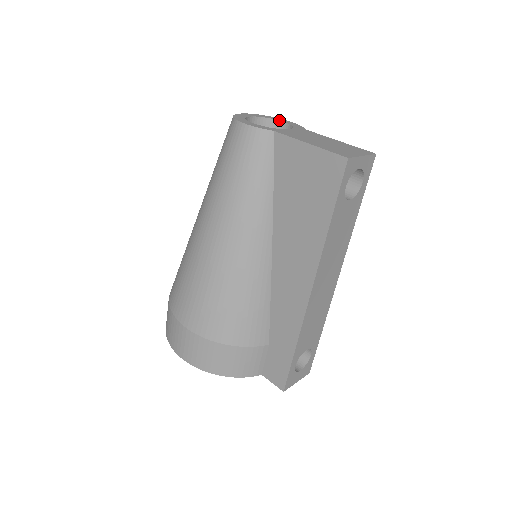
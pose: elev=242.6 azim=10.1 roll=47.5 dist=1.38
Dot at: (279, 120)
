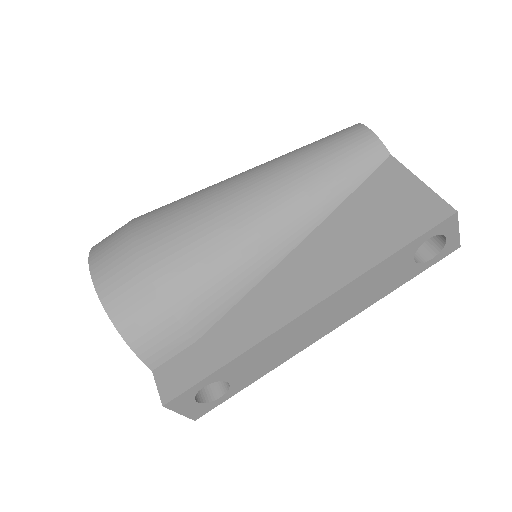
Dot at: occluded
